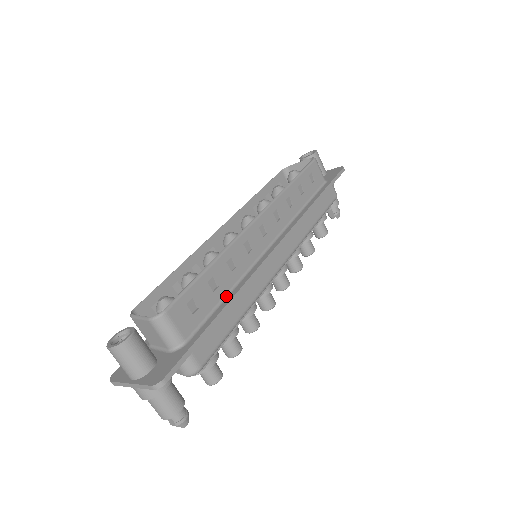
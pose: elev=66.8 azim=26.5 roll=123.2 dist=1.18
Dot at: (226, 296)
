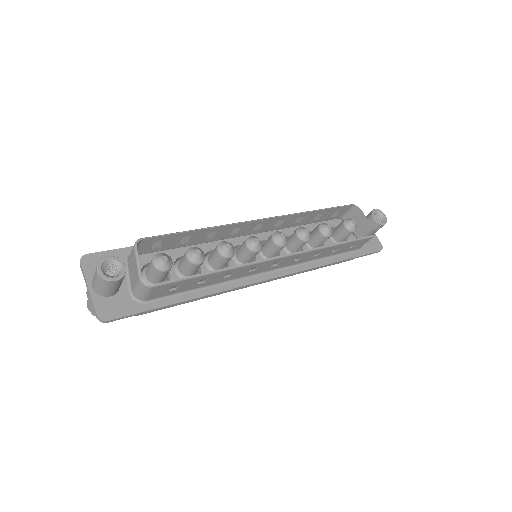
Dot at: (202, 288)
